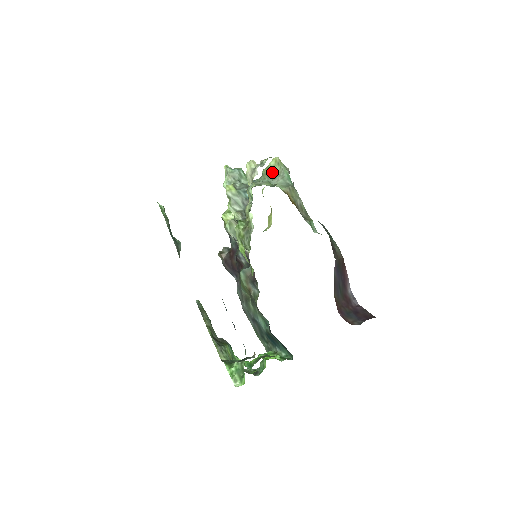
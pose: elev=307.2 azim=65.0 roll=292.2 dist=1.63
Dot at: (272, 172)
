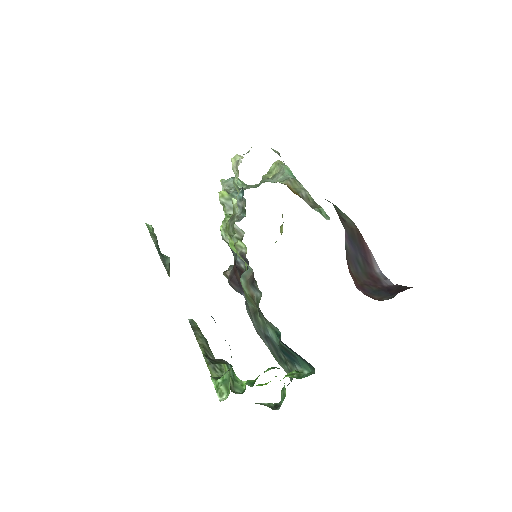
Dot at: (273, 174)
